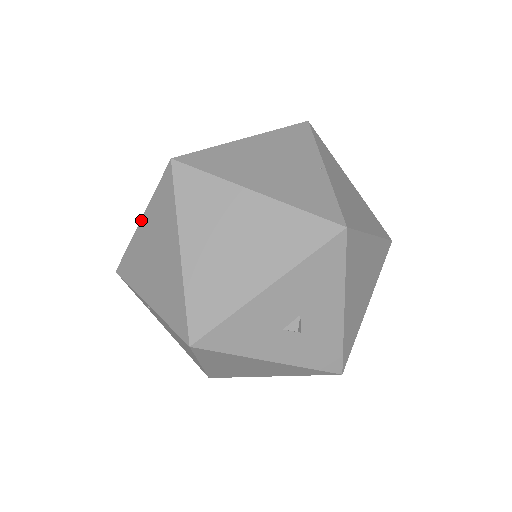
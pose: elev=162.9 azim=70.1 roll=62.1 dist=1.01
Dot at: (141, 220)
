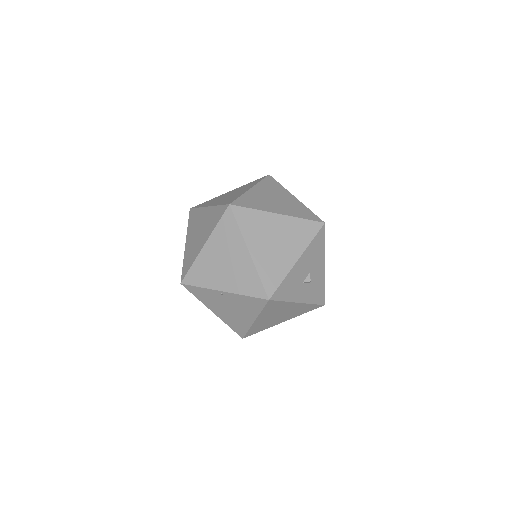
Dot at: (205, 244)
